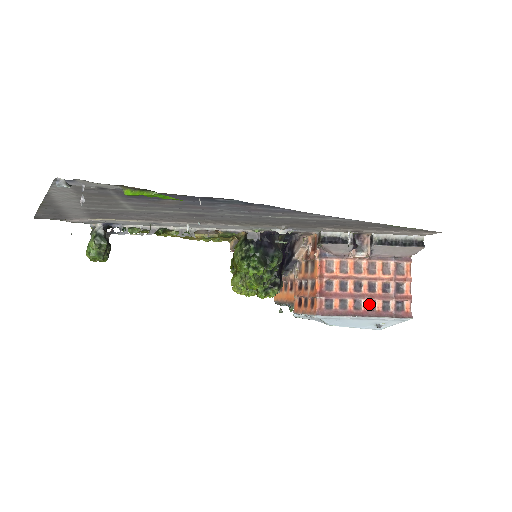
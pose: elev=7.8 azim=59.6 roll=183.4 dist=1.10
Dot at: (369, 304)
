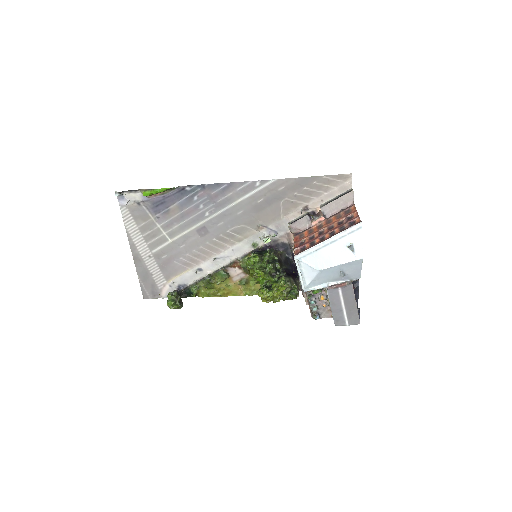
Dot at: (330, 235)
